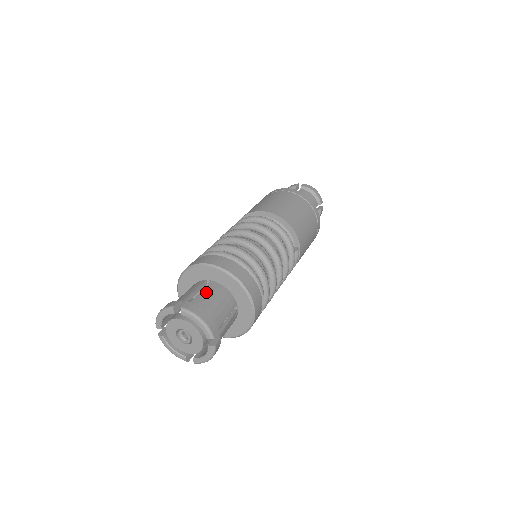
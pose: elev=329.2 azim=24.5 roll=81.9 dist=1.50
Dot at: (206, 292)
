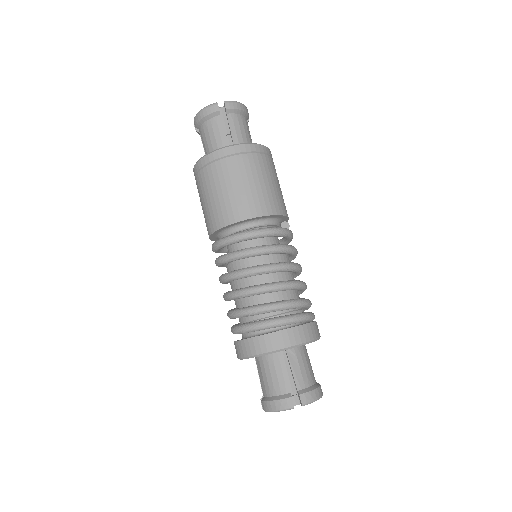
Dot at: (295, 367)
